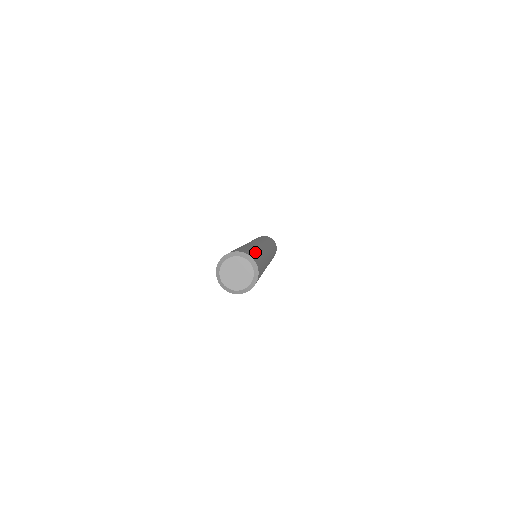
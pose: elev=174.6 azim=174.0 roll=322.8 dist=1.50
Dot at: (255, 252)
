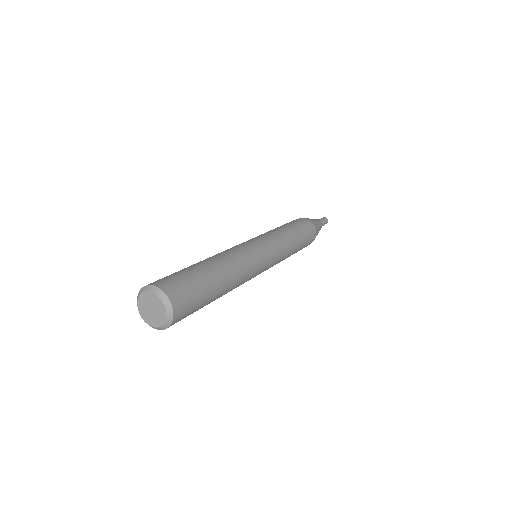
Dot at: (191, 273)
